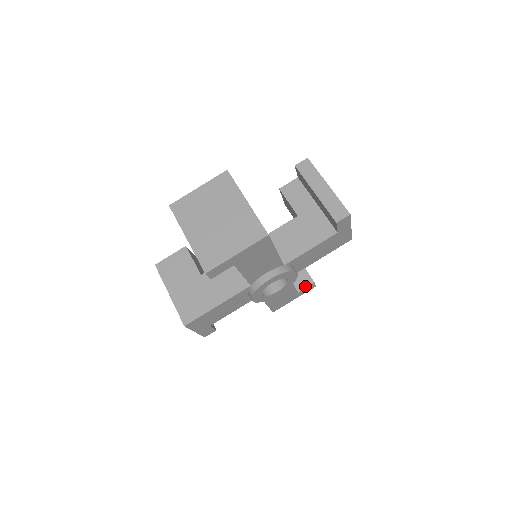
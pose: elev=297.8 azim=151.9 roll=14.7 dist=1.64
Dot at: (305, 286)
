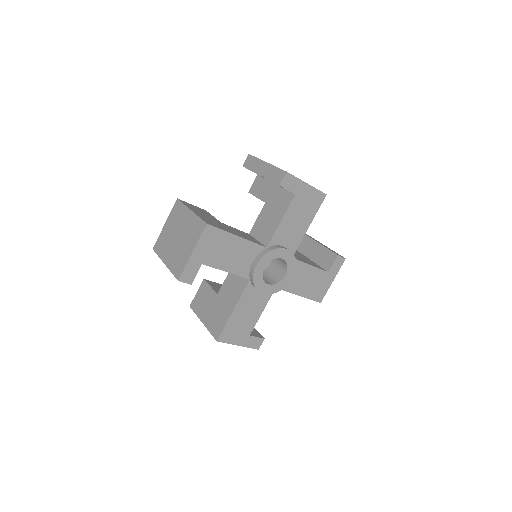
Dot at: (331, 263)
